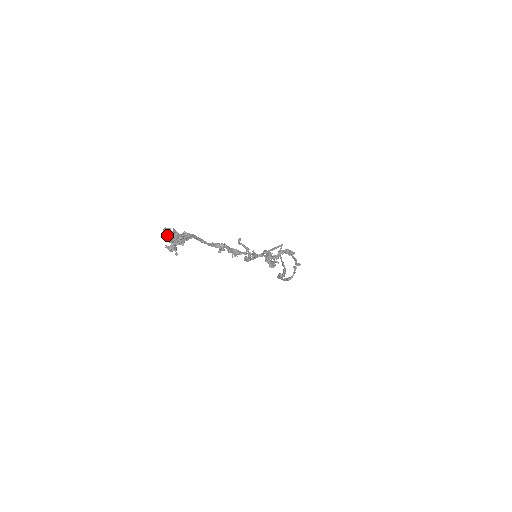
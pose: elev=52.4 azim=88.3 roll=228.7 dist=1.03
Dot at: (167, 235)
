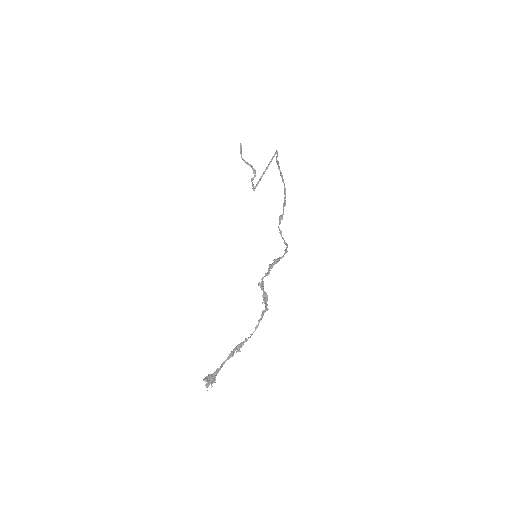
Dot at: (207, 387)
